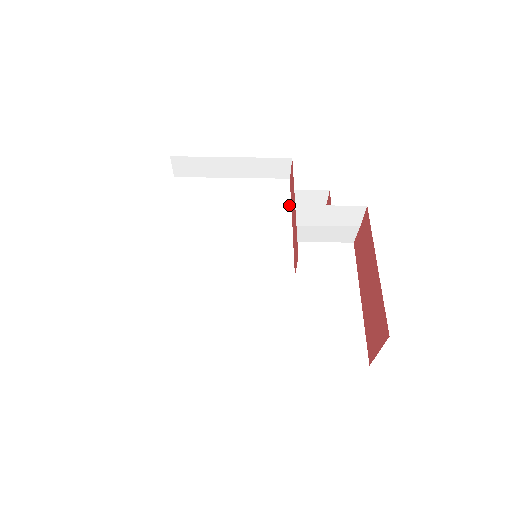
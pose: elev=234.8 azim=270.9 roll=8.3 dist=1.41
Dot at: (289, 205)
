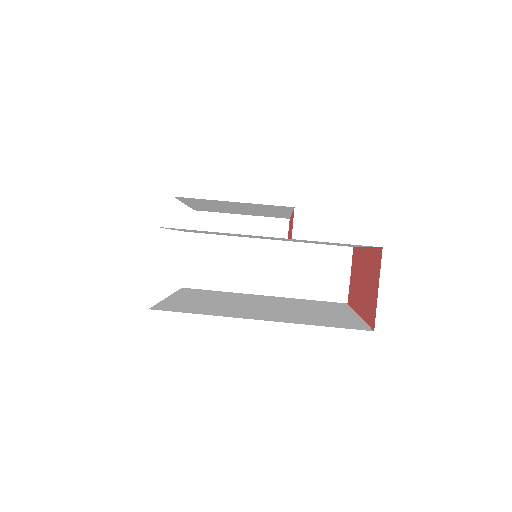
Dot at: (287, 241)
